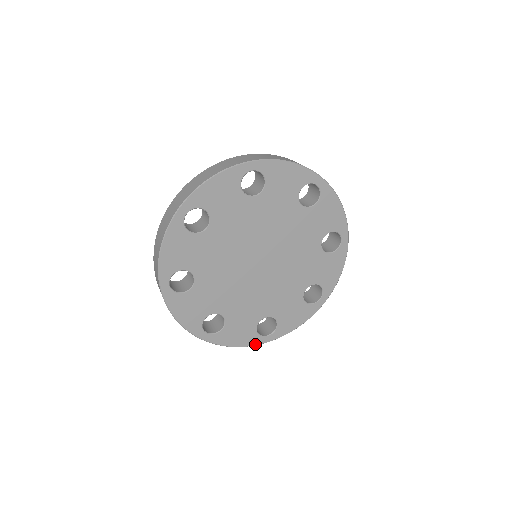
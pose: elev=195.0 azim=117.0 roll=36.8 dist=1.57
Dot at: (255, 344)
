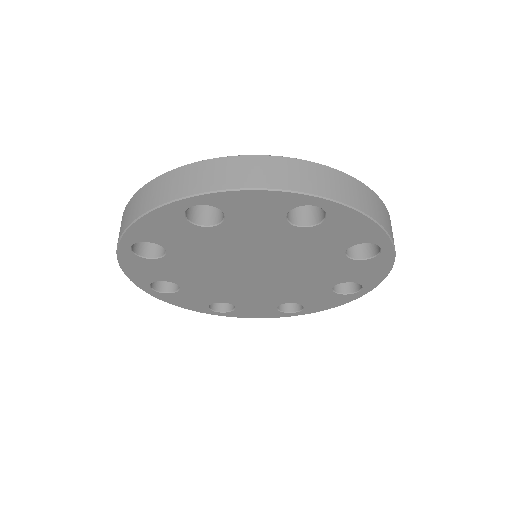
Dot at: (281, 316)
